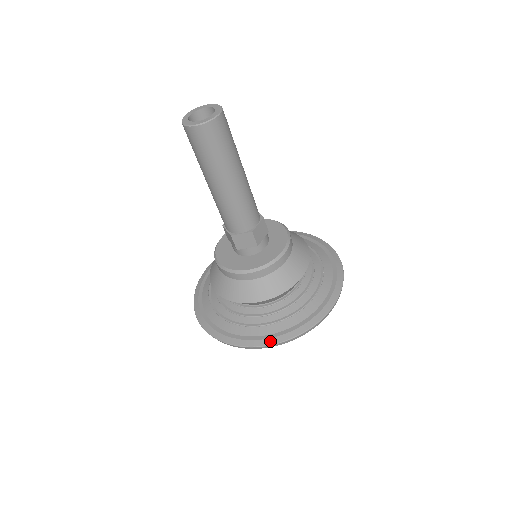
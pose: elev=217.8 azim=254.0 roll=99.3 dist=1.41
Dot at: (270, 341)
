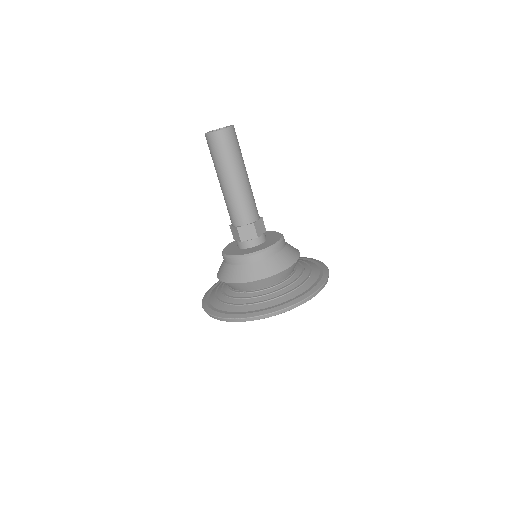
Dot at: (269, 311)
